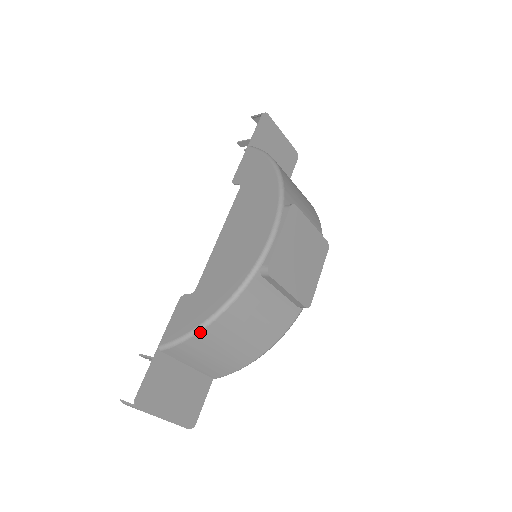
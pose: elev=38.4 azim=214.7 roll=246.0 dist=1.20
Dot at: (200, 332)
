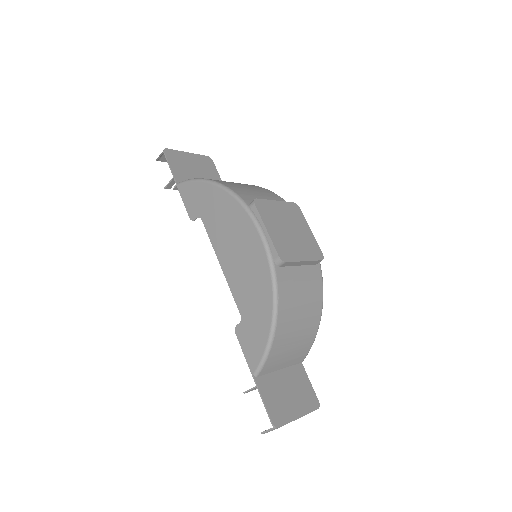
Dot at: (273, 341)
